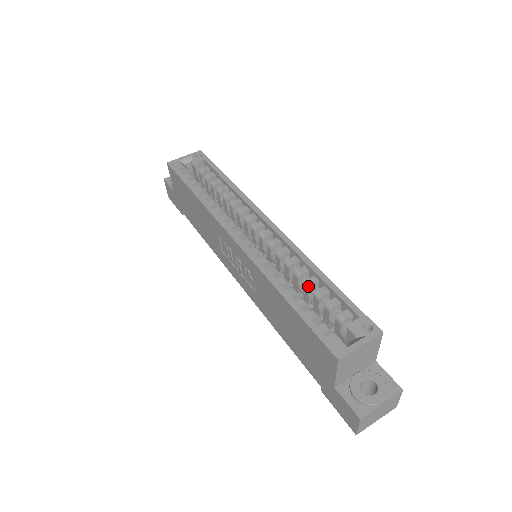
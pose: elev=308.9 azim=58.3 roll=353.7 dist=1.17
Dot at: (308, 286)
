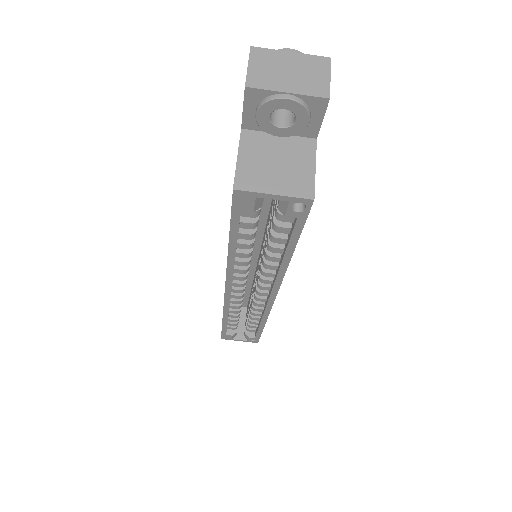
Dot at: occluded
